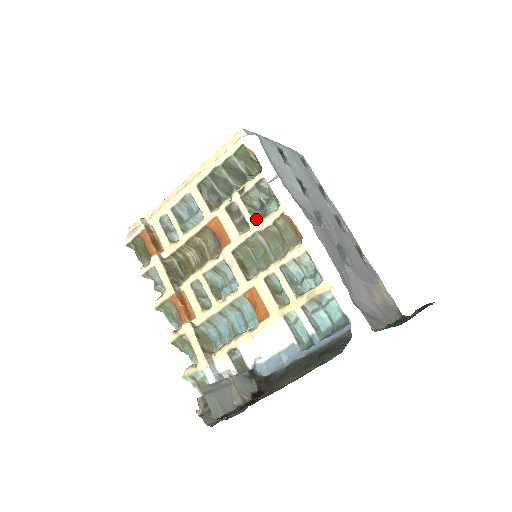
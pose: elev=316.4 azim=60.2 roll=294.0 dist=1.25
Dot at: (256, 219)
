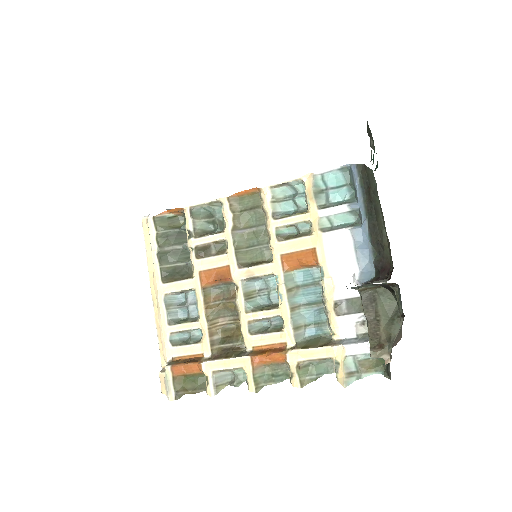
Dot at: (221, 232)
